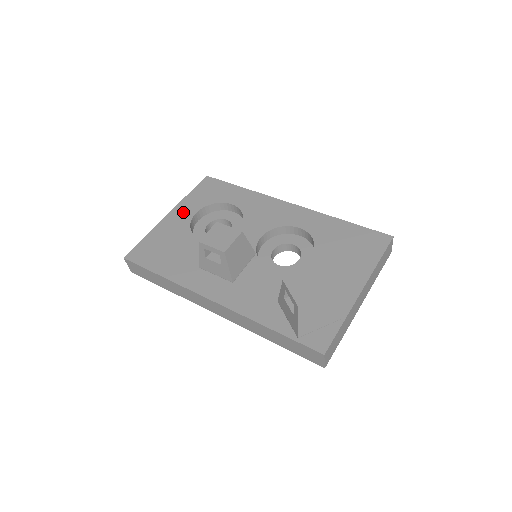
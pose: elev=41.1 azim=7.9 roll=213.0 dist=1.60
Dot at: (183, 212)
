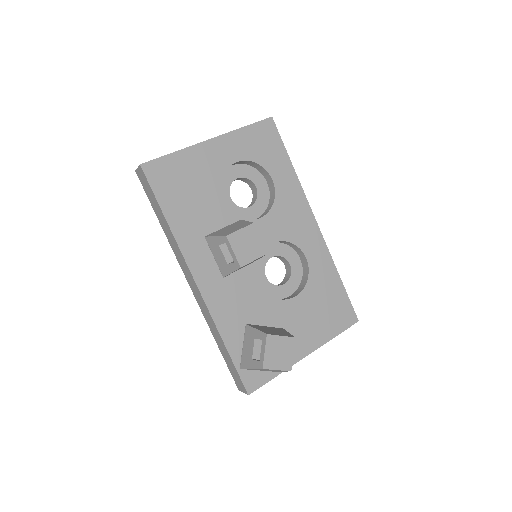
Dot at: (226, 150)
